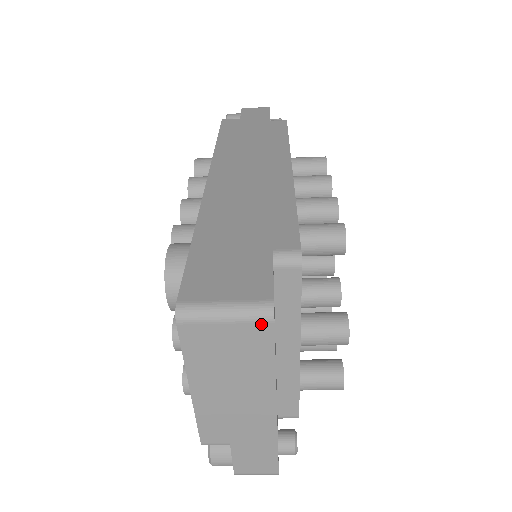
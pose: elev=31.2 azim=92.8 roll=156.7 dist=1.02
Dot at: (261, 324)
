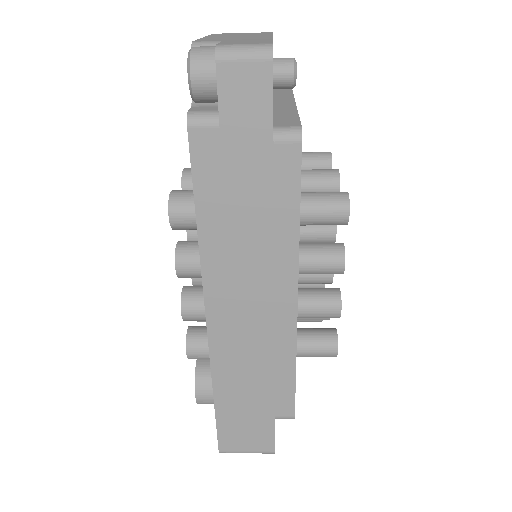
Dot at: occluded
